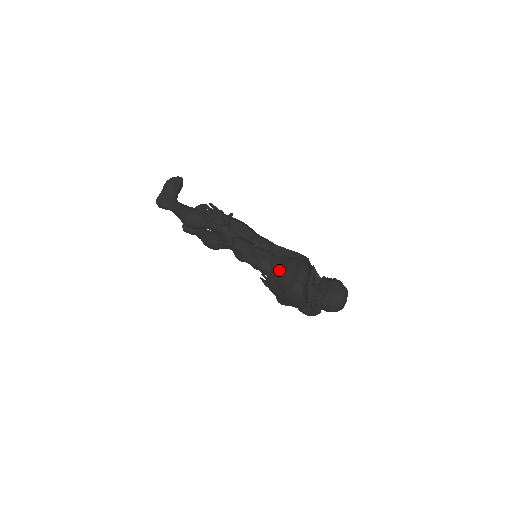
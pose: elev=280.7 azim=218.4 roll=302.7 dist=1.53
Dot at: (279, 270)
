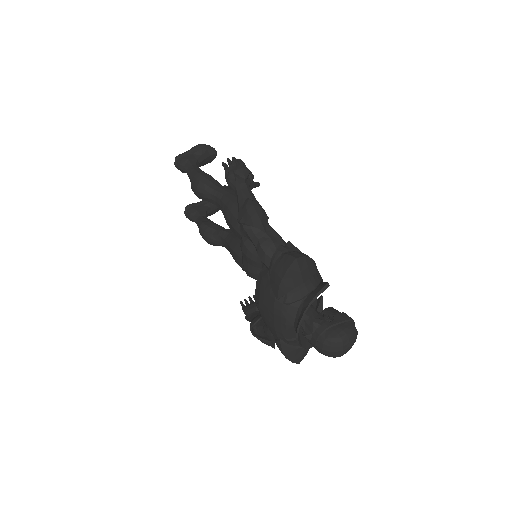
Dot at: (286, 257)
